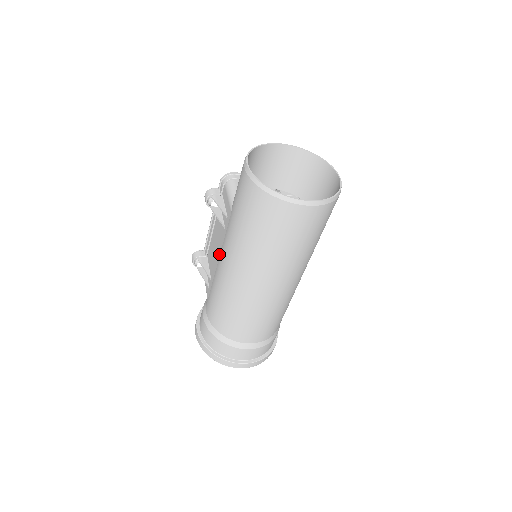
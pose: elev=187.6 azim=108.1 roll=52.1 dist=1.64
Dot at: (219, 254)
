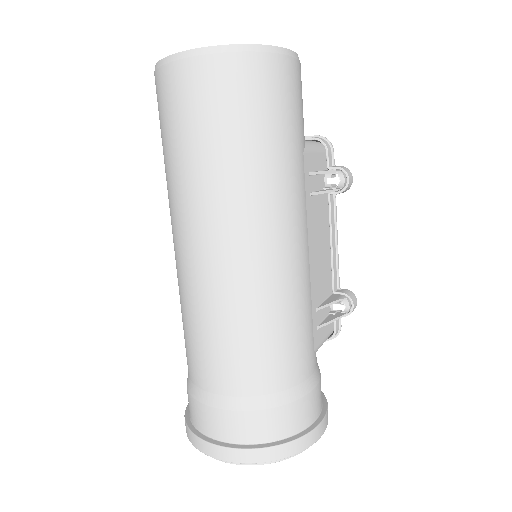
Dot at: occluded
